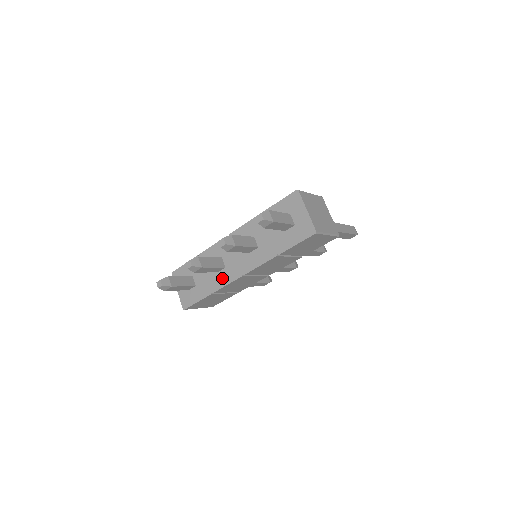
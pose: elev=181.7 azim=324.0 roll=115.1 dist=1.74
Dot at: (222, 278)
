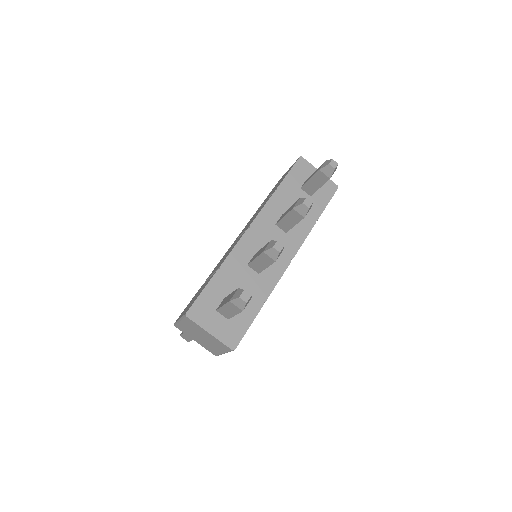
Dot at: (269, 277)
